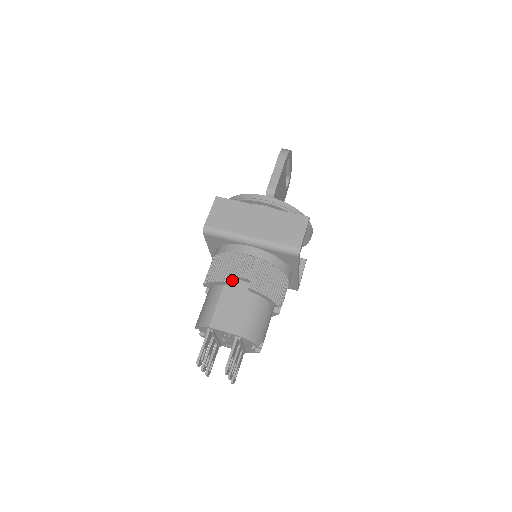
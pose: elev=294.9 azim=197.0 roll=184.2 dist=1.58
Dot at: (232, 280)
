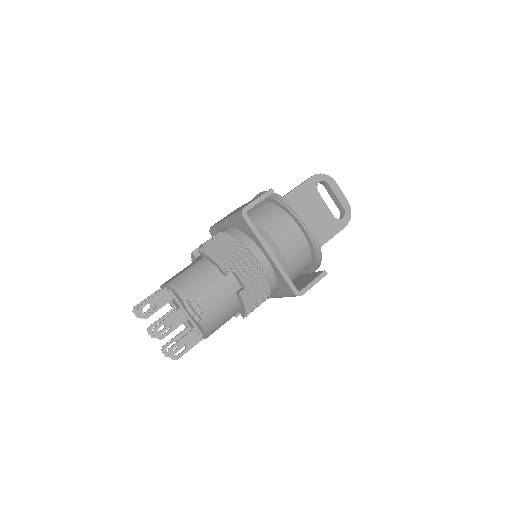
Dot at: occluded
